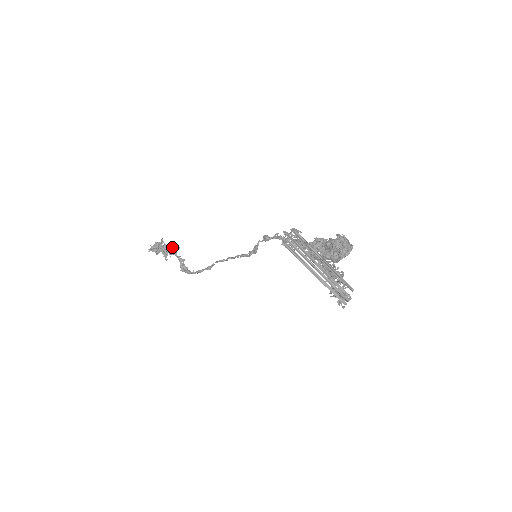
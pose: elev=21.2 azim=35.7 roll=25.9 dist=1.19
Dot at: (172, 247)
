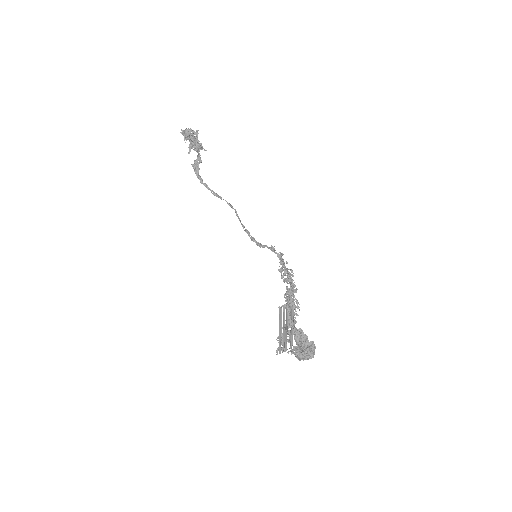
Dot at: occluded
